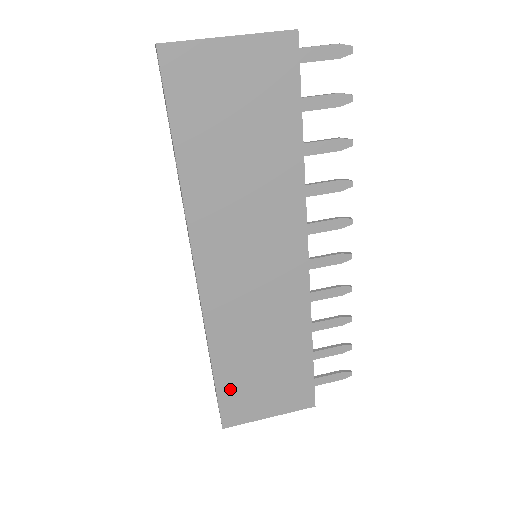
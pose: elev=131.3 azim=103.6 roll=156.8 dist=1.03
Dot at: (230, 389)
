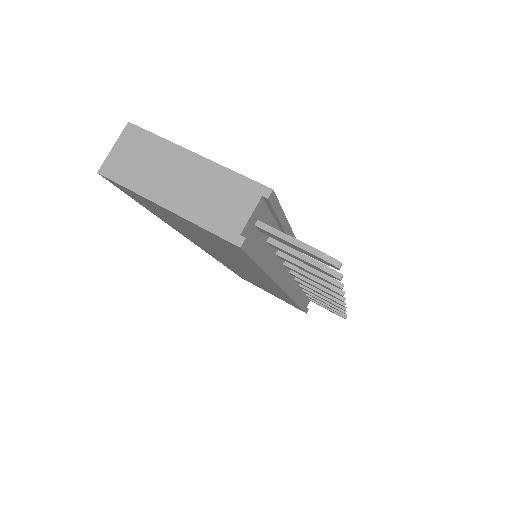
Dot at: (241, 276)
